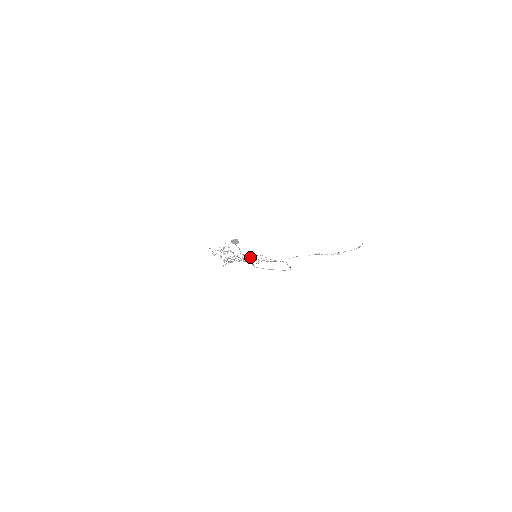
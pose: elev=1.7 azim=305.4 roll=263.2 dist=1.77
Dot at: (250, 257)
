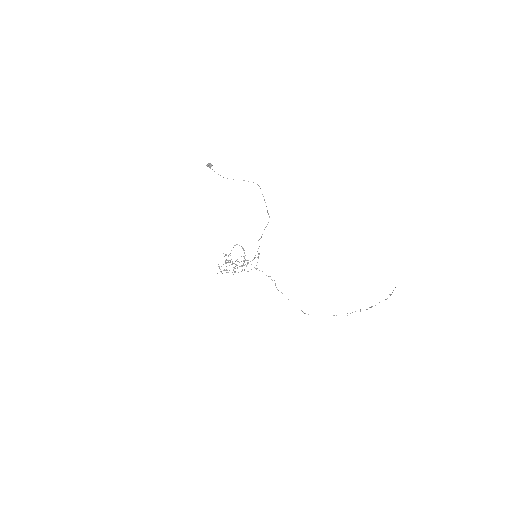
Dot at: (254, 267)
